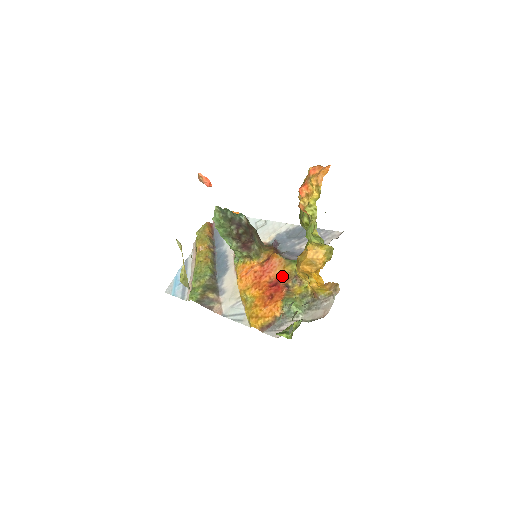
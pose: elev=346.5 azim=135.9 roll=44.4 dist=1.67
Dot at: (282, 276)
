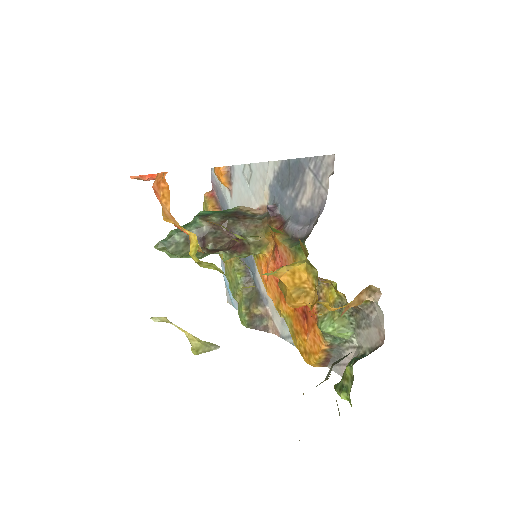
Dot at: occluded
